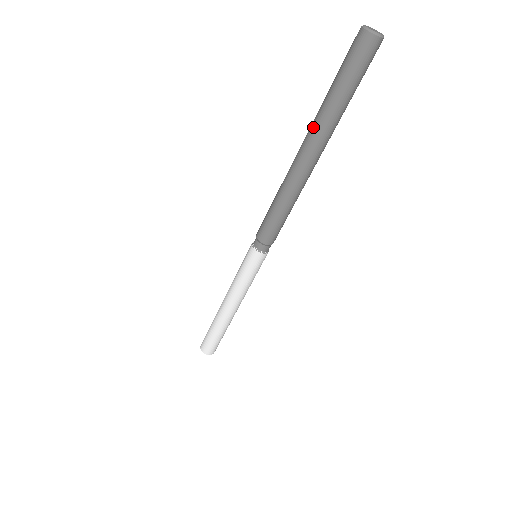
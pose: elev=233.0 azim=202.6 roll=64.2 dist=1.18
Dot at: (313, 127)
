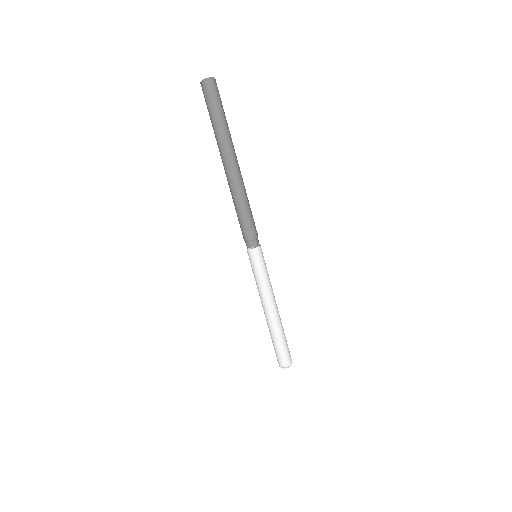
Dot at: occluded
